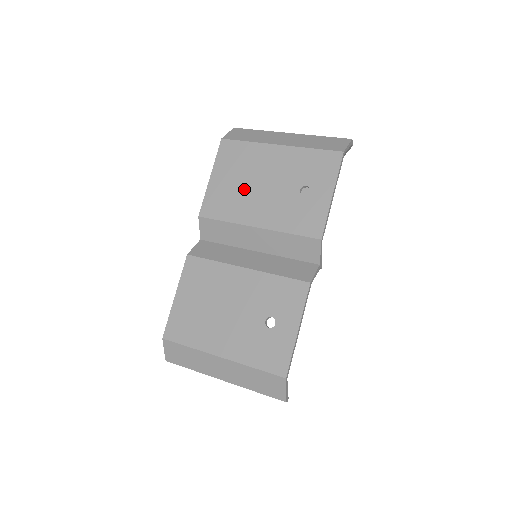
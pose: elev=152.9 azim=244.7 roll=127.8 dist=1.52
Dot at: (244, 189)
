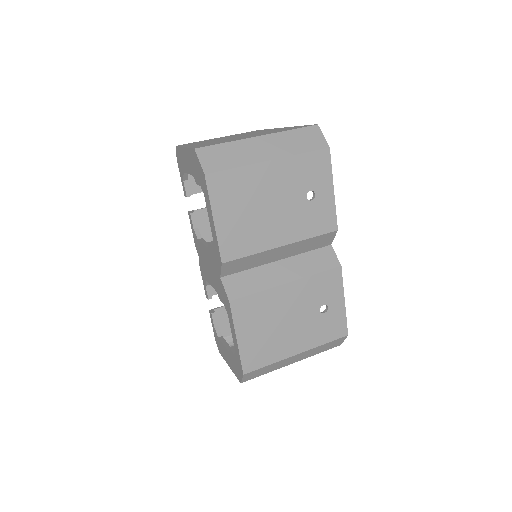
Dot at: (256, 218)
